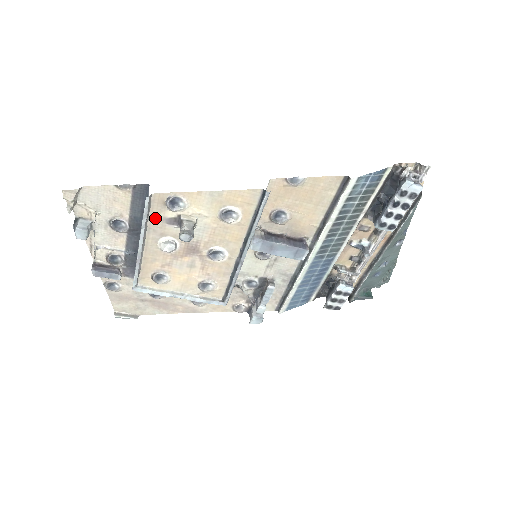
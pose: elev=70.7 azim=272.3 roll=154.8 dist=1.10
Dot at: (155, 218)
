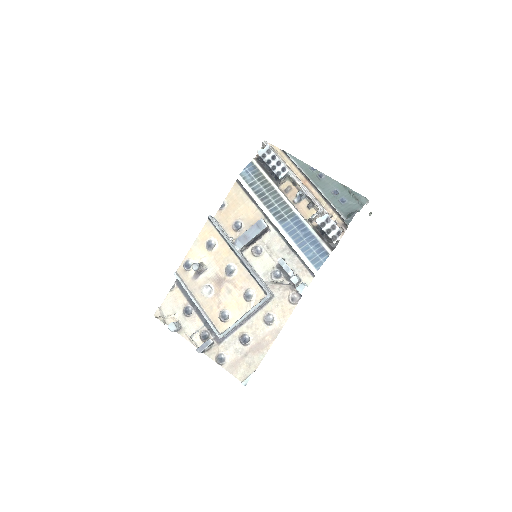
Dot at: (189, 282)
